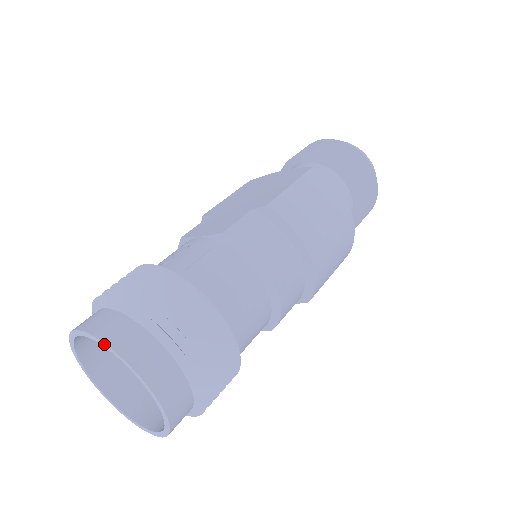
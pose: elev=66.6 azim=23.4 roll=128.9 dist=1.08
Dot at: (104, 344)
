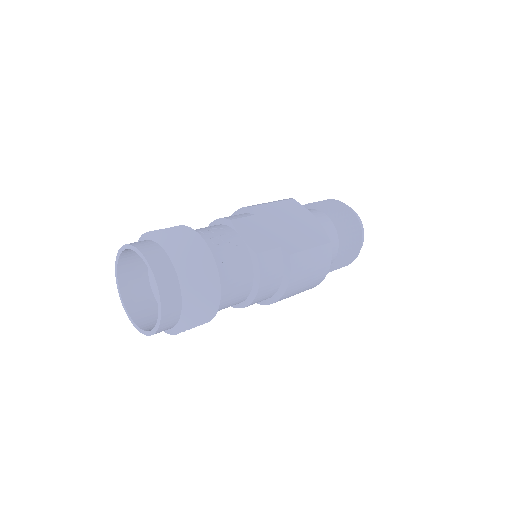
Dot at: (156, 285)
